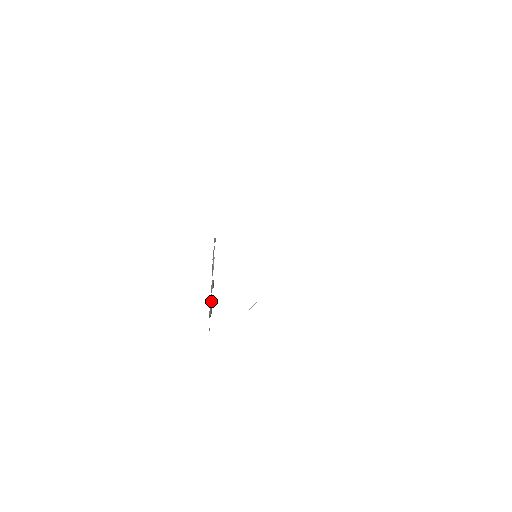
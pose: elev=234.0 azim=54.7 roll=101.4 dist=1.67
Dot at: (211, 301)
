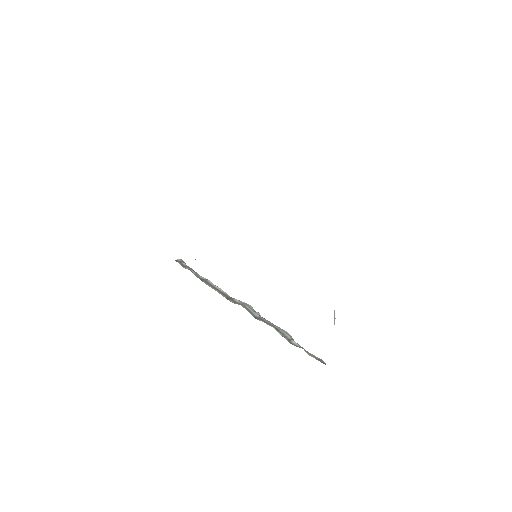
Dot at: occluded
